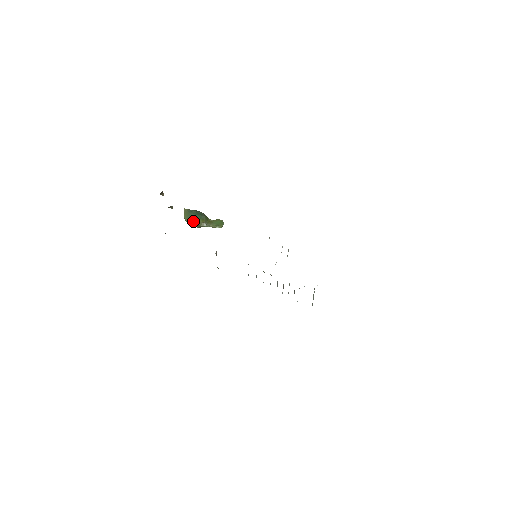
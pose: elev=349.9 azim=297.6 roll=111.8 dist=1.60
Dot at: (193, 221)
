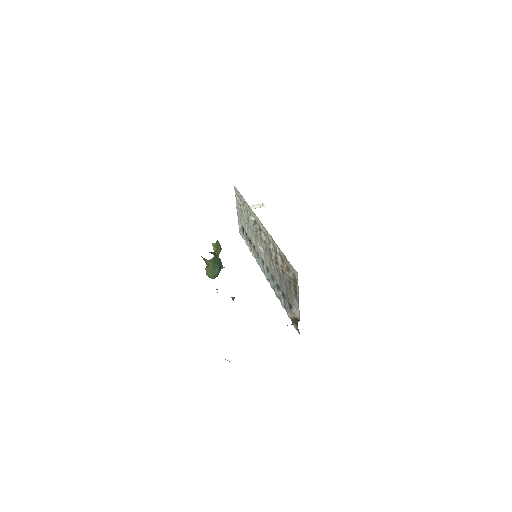
Dot at: occluded
